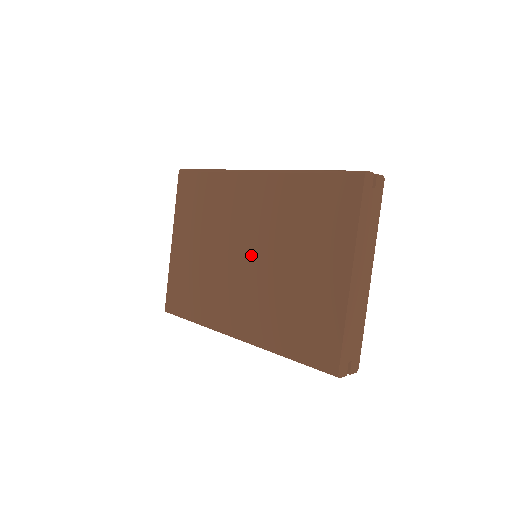
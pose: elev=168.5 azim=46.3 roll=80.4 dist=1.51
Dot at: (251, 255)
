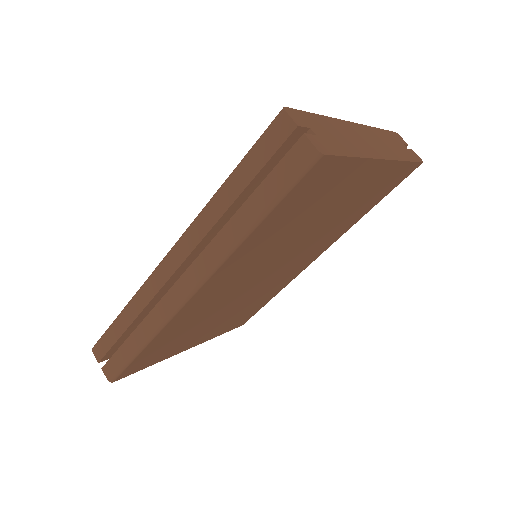
Dot at: occluded
